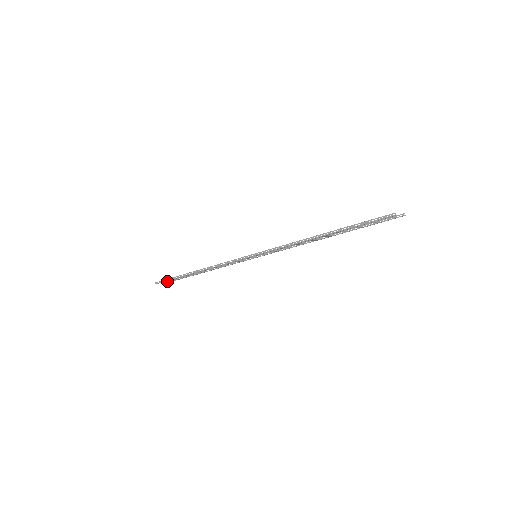
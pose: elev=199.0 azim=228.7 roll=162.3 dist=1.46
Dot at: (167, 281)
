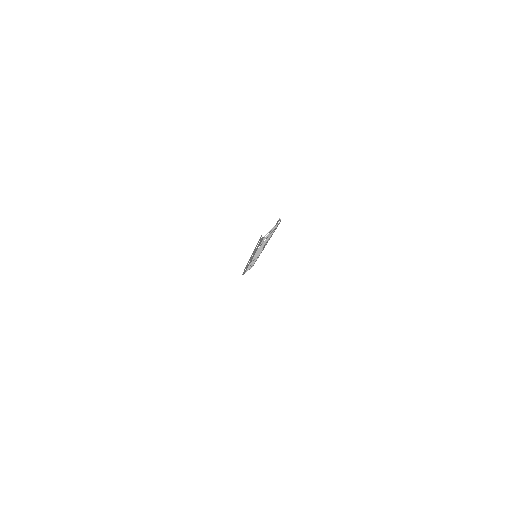
Dot at: occluded
